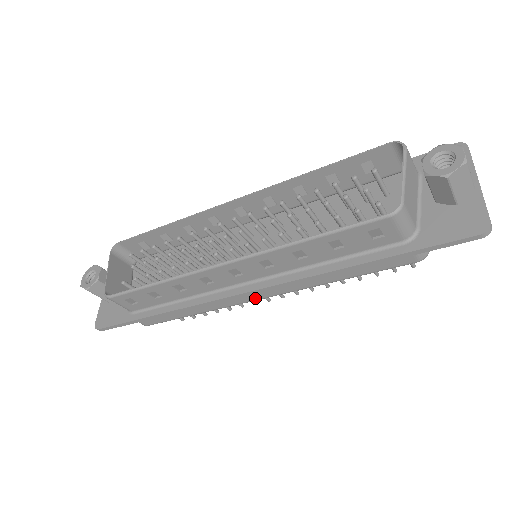
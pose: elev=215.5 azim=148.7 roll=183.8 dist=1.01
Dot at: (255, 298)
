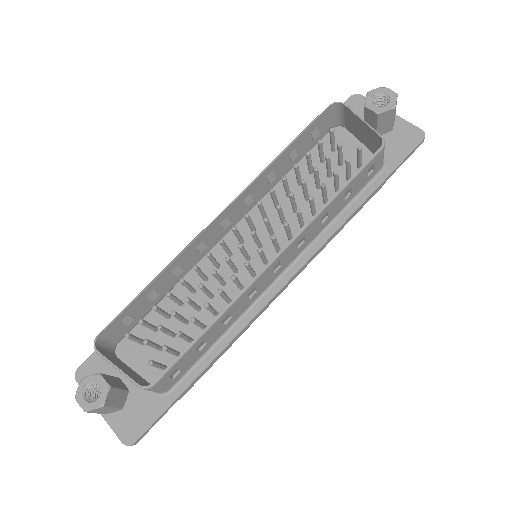
Dot at: (284, 288)
